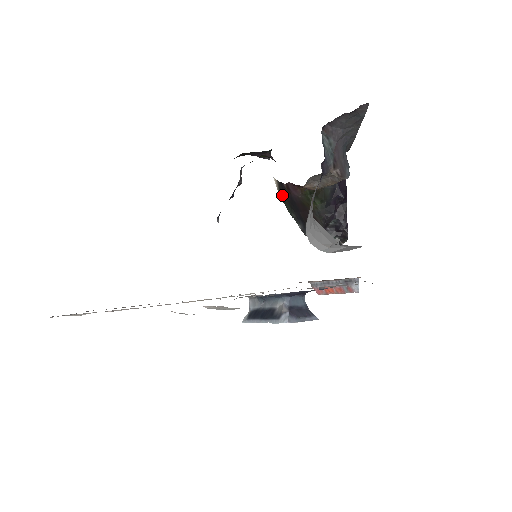
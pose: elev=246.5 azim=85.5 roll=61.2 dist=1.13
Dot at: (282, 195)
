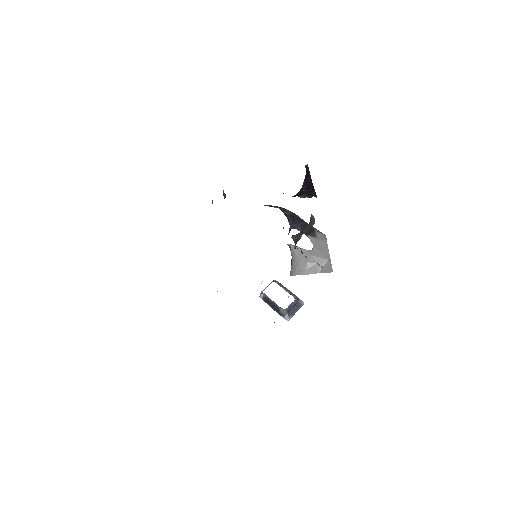
Dot at: occluded
